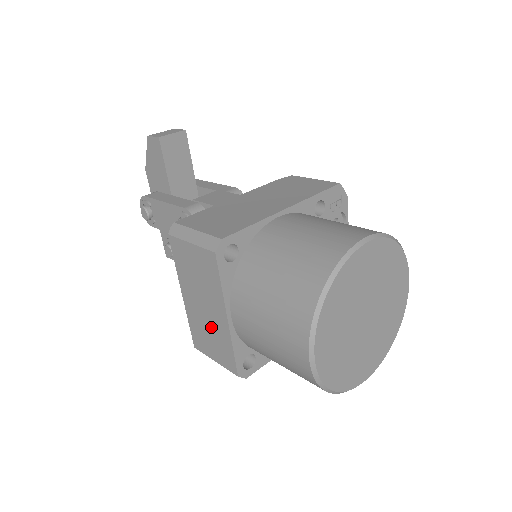
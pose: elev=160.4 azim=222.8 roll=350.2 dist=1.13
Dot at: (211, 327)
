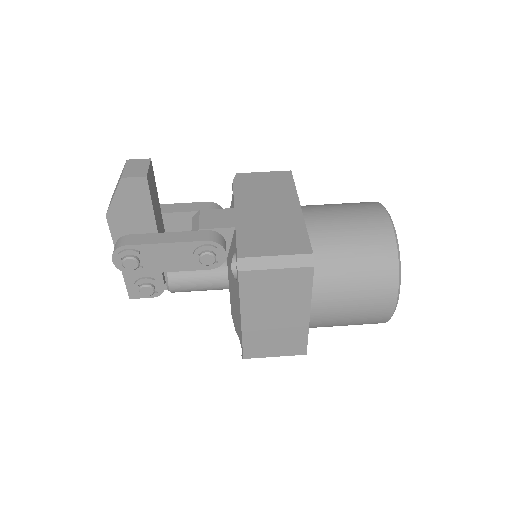
Dot at: (281, 330)
